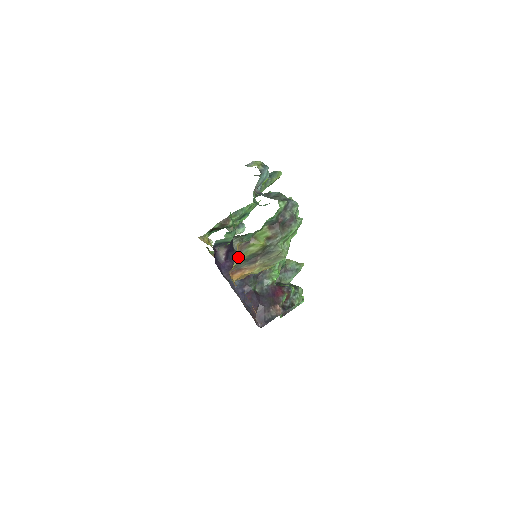
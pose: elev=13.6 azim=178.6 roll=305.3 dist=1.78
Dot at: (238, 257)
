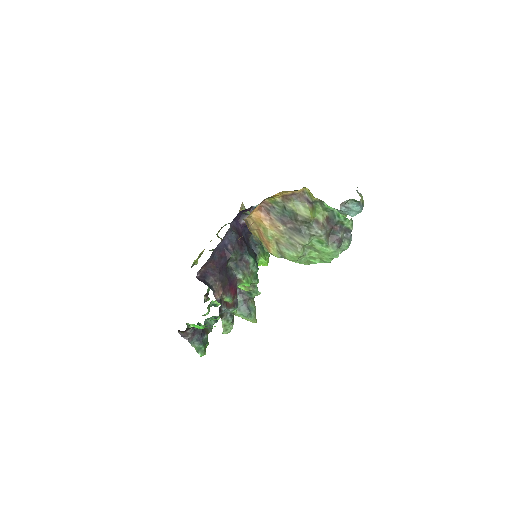
Dot at: (288, 199)
